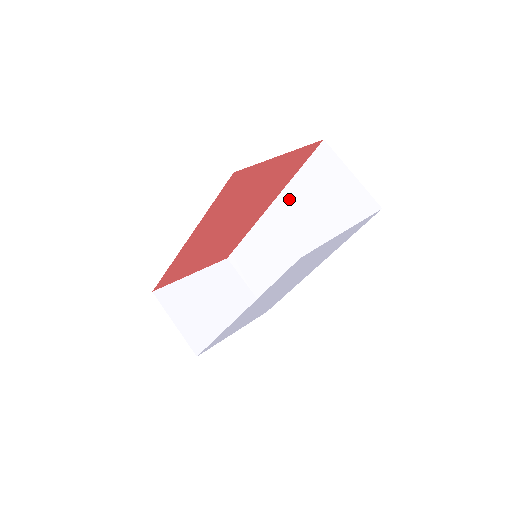
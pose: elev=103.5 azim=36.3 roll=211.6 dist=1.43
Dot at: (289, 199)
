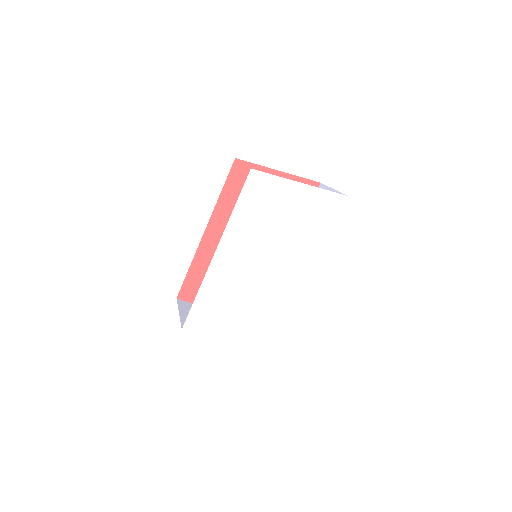
Dot at: occluded
